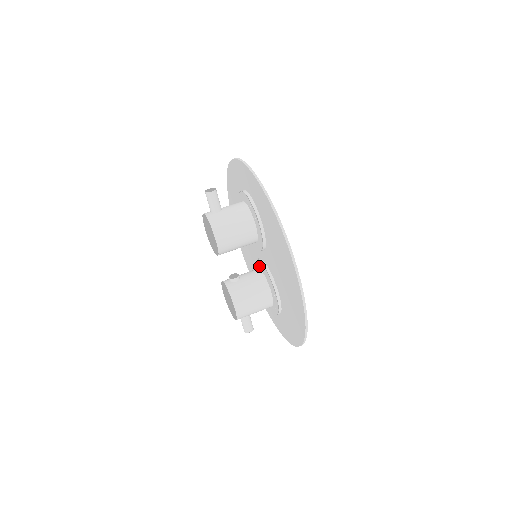
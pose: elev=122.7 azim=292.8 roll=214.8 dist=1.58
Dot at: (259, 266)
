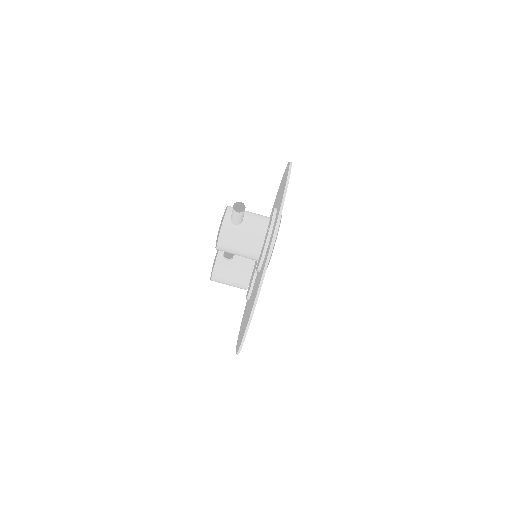
Dot at: occluded
